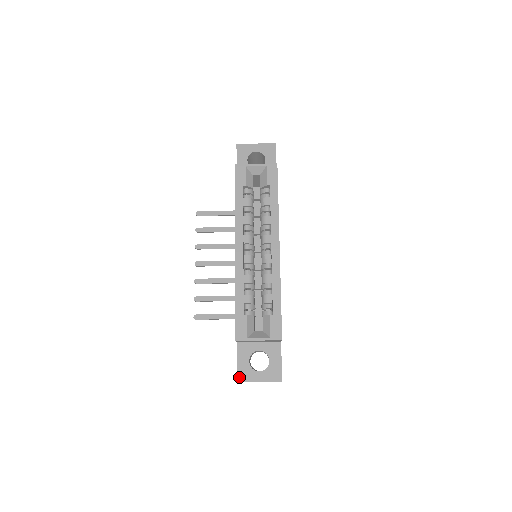
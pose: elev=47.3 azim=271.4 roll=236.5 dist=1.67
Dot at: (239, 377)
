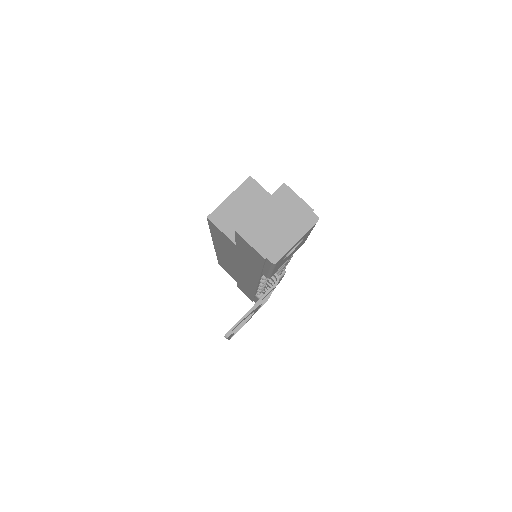
Dot at: (237, 231)
